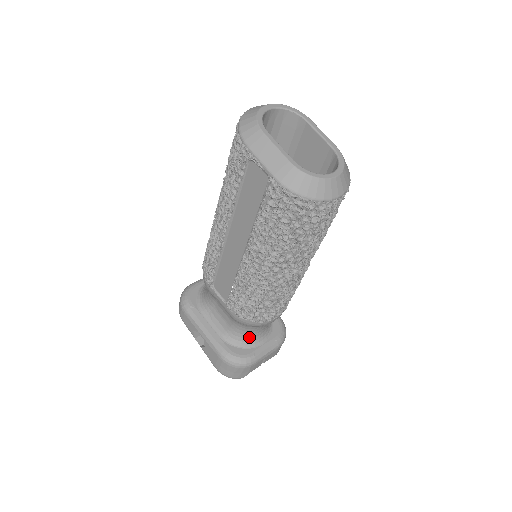
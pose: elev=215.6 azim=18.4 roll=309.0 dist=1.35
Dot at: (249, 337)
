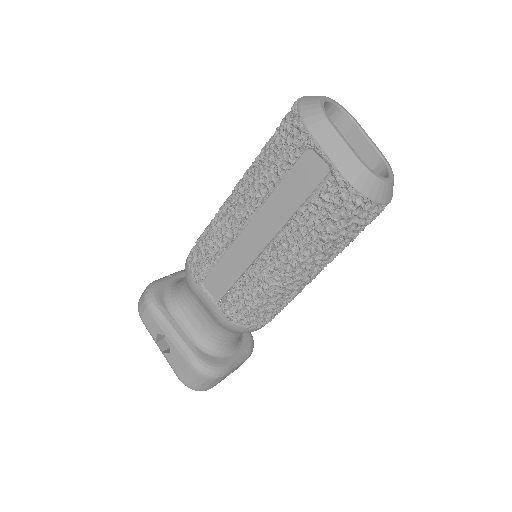
Dot at: (224, 345)
